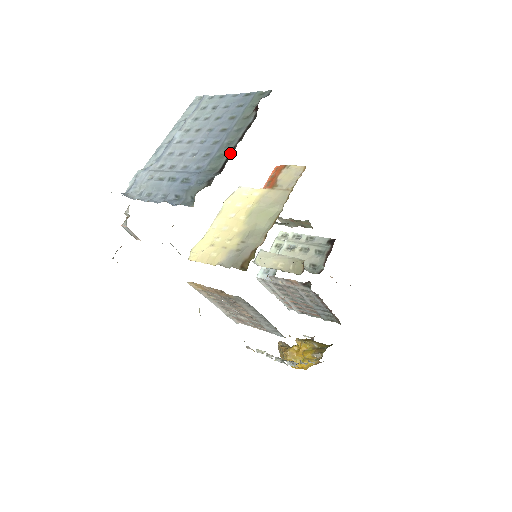
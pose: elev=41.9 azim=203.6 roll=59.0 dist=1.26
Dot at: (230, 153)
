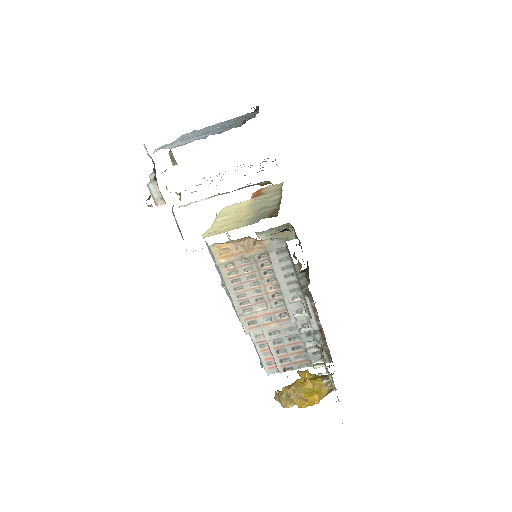
Dot at: (253, 116)
